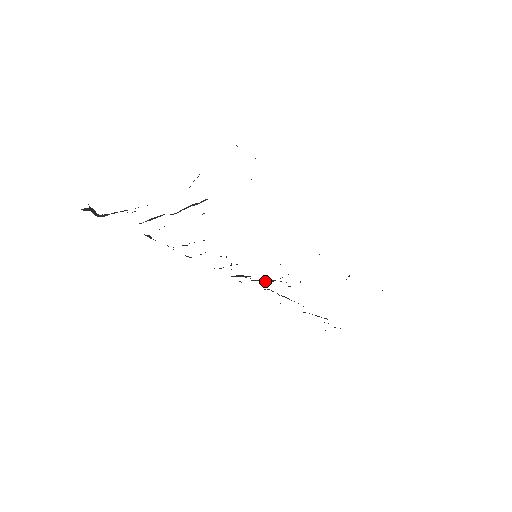
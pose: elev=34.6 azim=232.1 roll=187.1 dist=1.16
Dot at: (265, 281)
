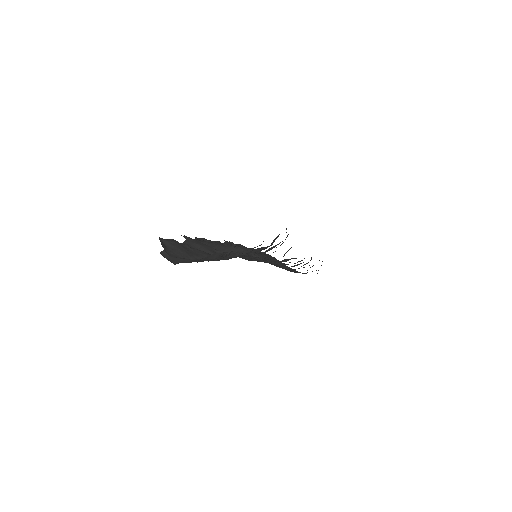
Dot at: (252, 254)
